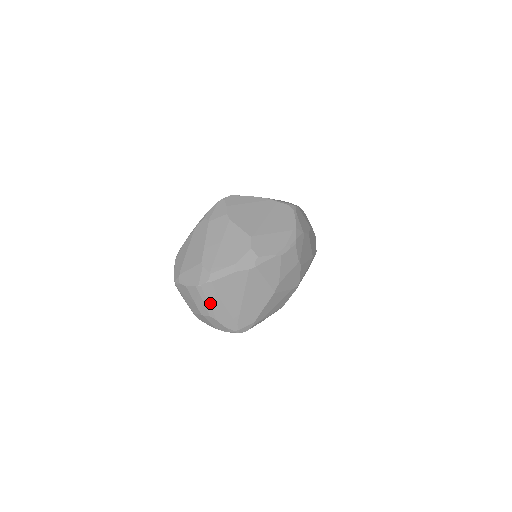
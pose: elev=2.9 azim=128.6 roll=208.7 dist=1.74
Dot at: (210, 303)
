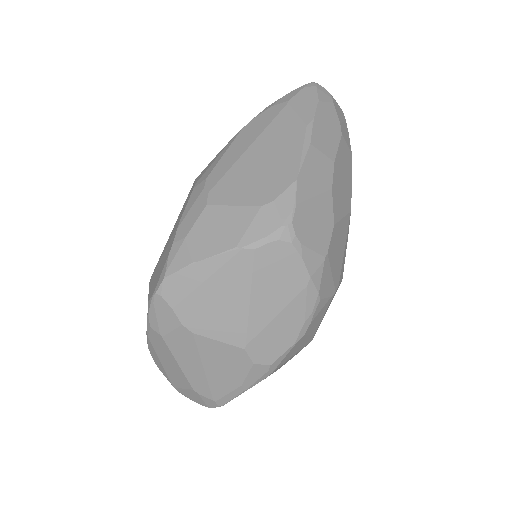
Dot at: occluded
